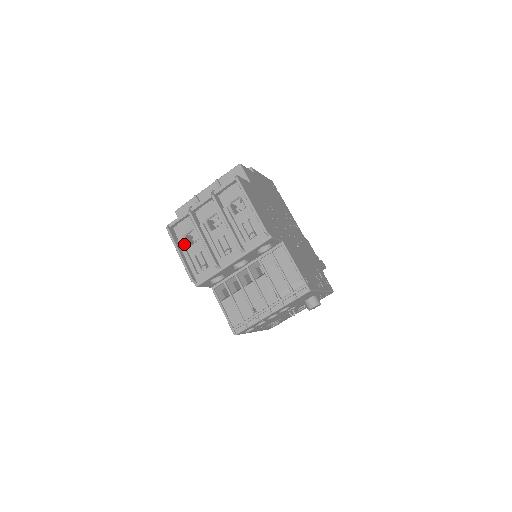
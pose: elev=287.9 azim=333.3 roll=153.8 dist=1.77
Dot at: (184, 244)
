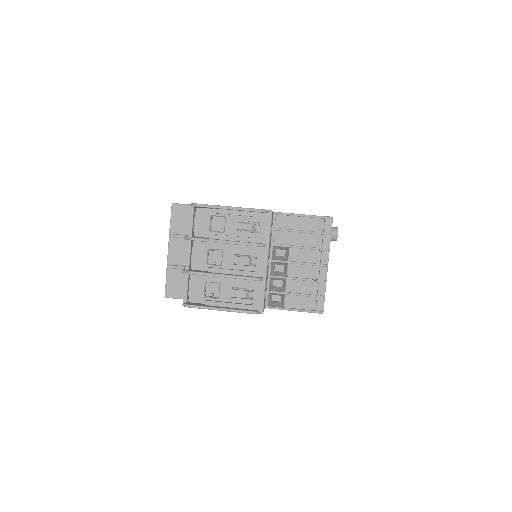
Dot at: (212, 301)
